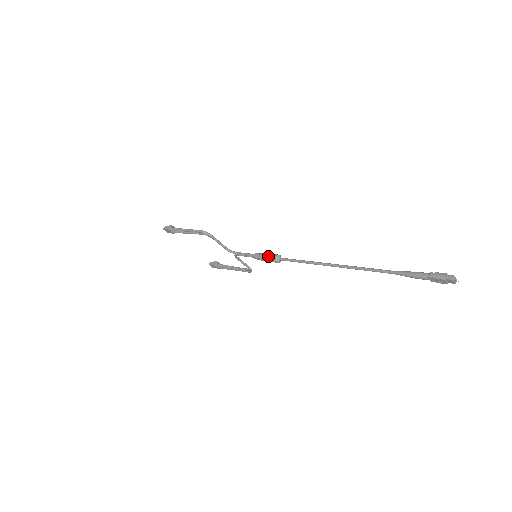
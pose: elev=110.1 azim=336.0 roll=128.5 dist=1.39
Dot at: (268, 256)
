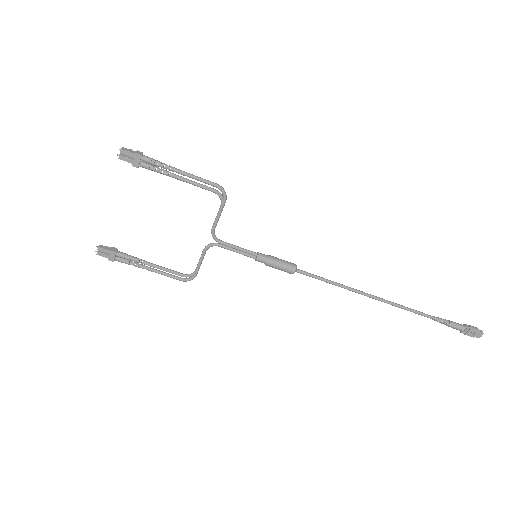
Dot at: (284, 261)
